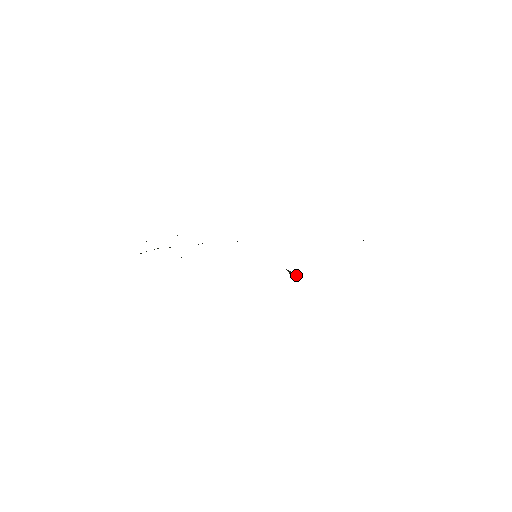
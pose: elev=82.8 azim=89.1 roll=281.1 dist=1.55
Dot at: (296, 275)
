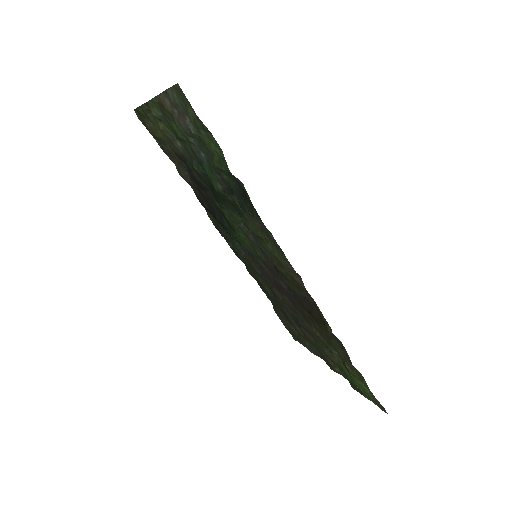
Dot at: (315, 315)
